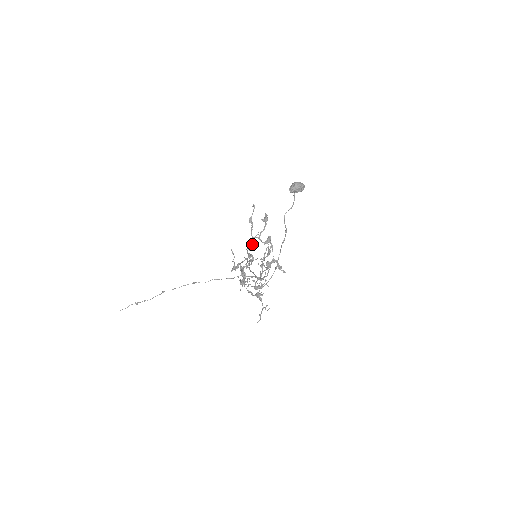
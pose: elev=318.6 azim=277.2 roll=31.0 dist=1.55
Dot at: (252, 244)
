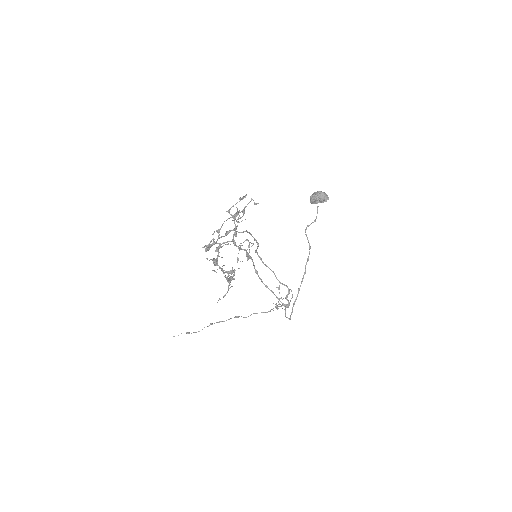
Dot at: occluded
